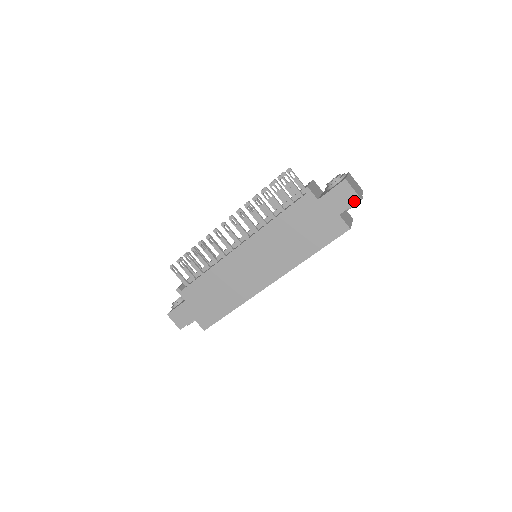
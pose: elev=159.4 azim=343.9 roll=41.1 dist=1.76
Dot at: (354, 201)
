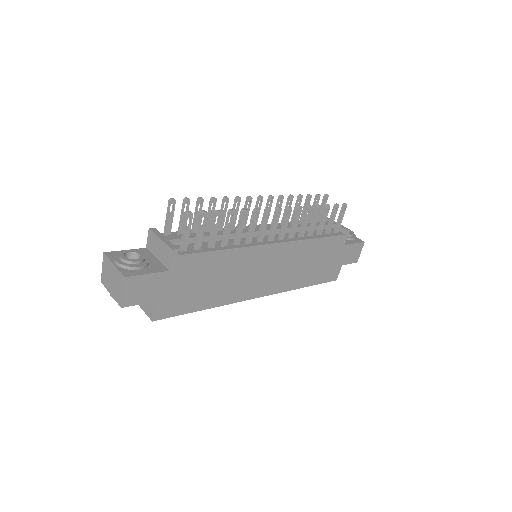
Dot at: (354, 261)
